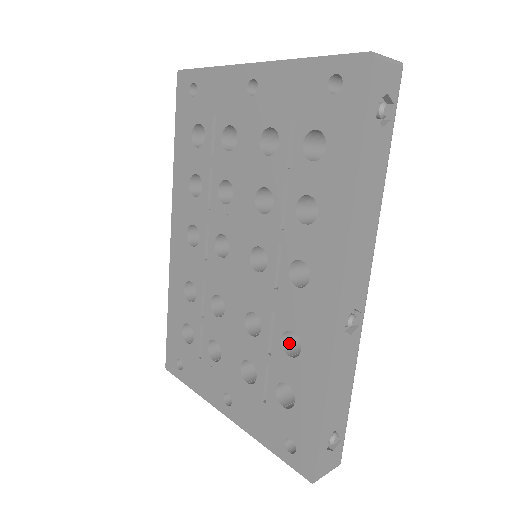
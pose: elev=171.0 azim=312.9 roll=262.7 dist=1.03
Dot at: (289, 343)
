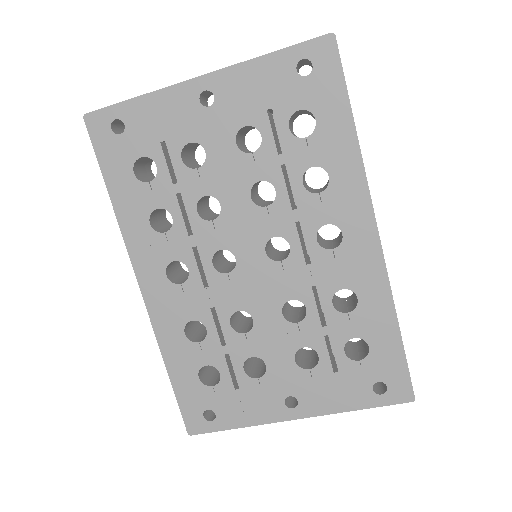
Dot at: (335, 306)
